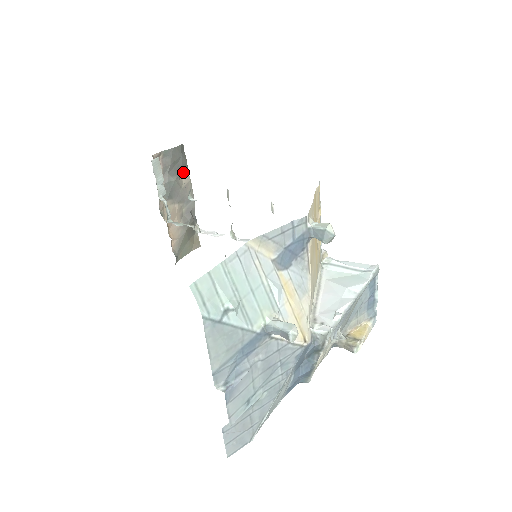
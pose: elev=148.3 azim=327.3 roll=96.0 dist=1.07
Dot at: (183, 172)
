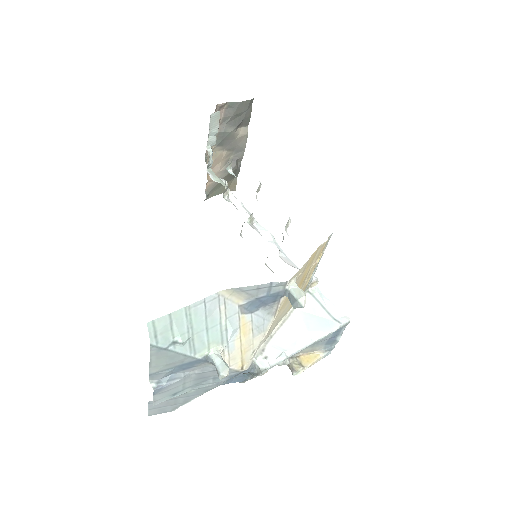
Dot at: (243, 124)
